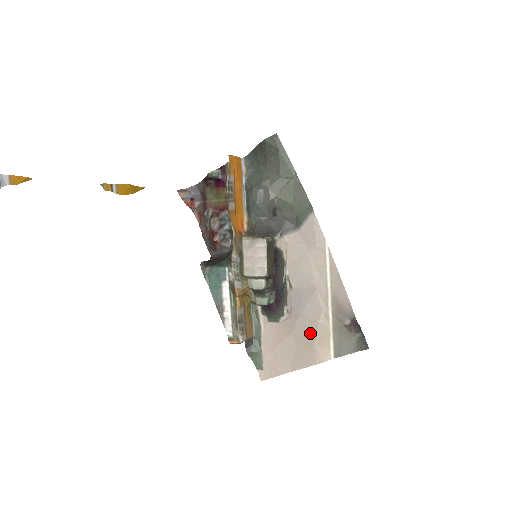
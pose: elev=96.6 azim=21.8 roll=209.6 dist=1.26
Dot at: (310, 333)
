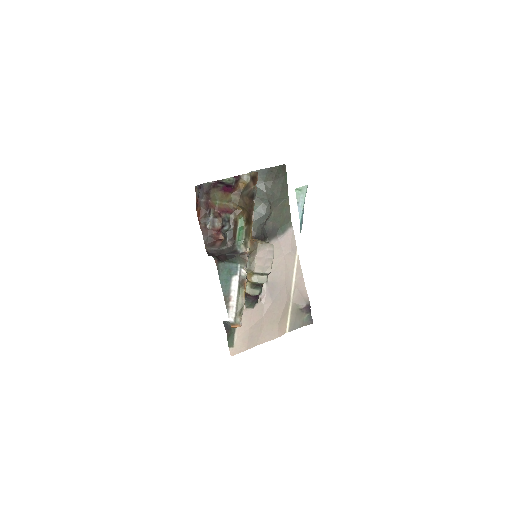
Dot at: (277, 315)
